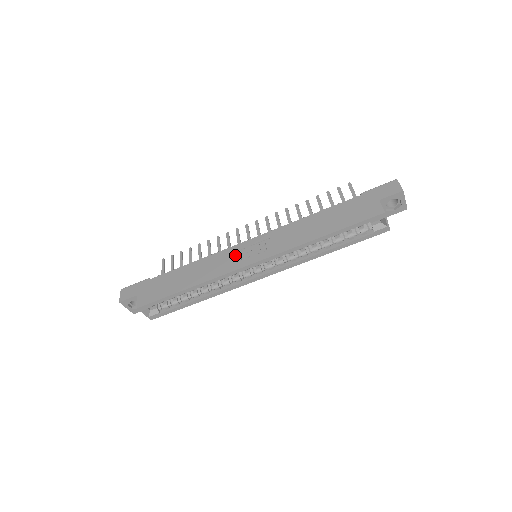
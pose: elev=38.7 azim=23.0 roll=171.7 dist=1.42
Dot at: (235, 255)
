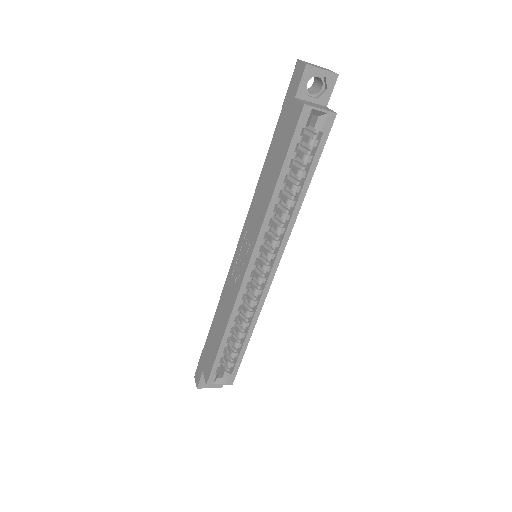
Dot at: (235, 272)
